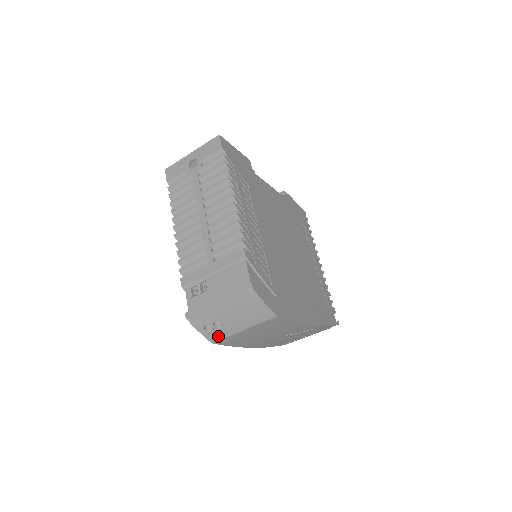
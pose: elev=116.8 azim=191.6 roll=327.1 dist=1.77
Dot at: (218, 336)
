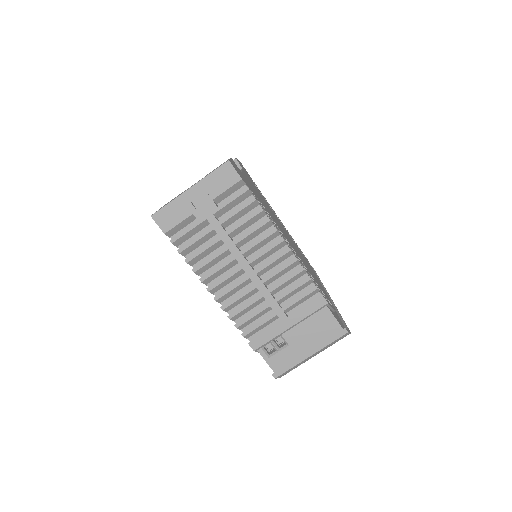
Dot at: occluded
